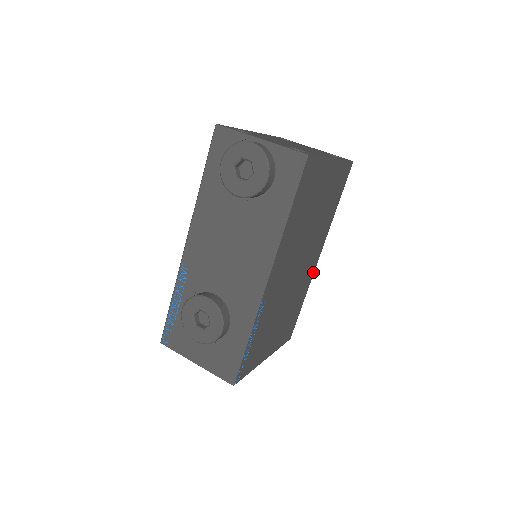
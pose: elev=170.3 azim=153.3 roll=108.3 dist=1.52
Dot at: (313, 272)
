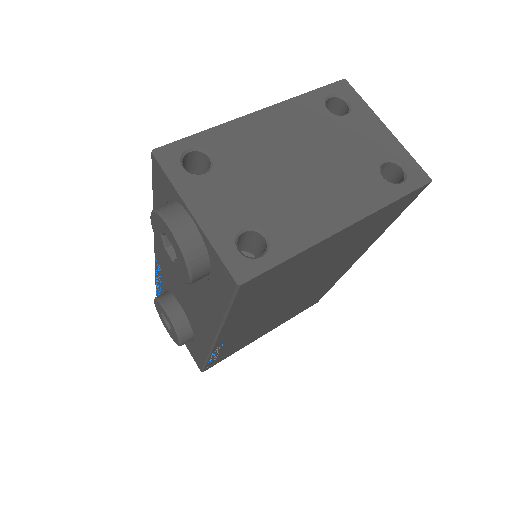
Dot at: (348, 269)
